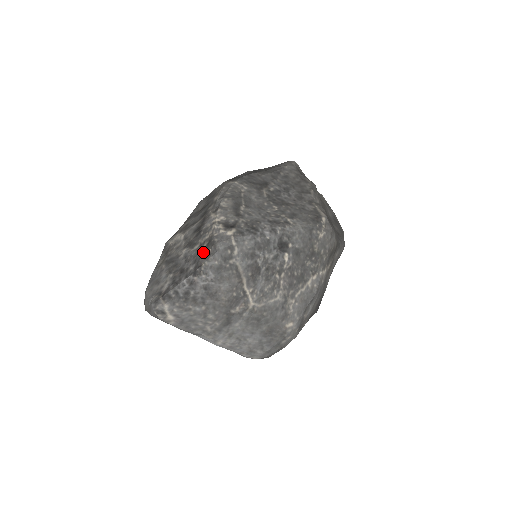
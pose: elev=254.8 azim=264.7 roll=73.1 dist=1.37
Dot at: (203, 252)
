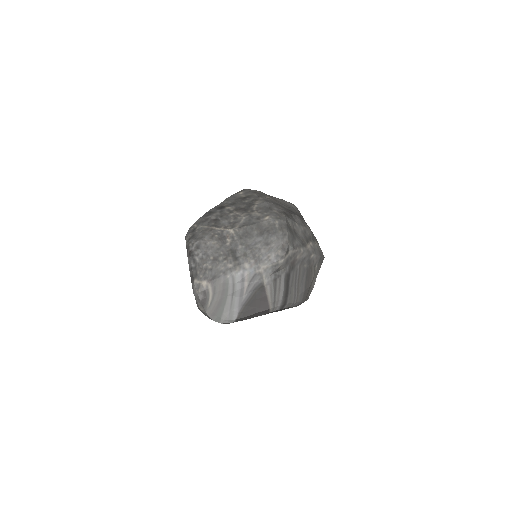
Dot at: occluded
